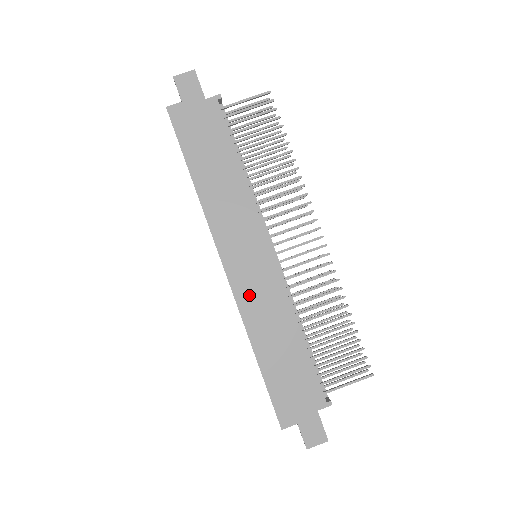
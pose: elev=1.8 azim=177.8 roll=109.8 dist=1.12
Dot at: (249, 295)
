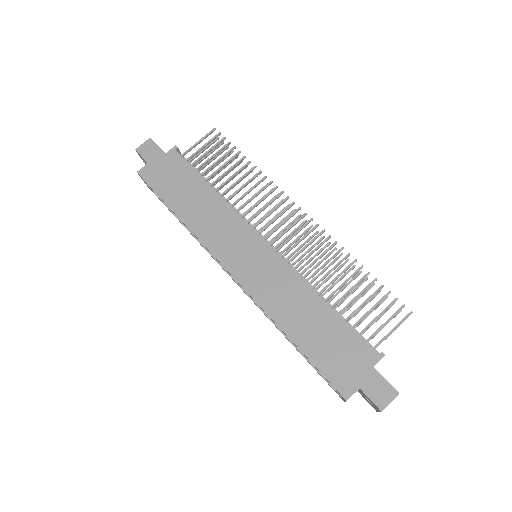
Dot at: (261, 286)
